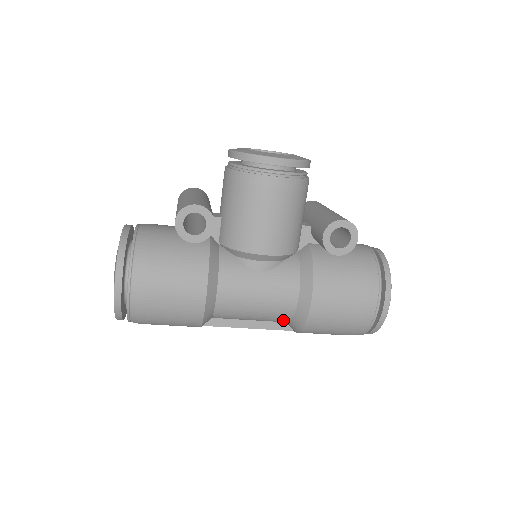
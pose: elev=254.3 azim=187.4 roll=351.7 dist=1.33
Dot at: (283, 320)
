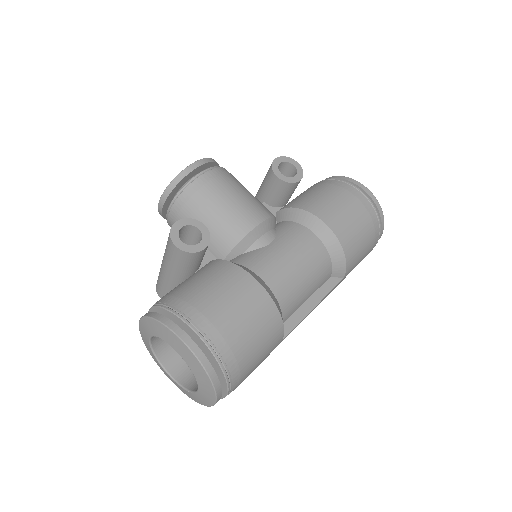
Dot at: (327, 267)
